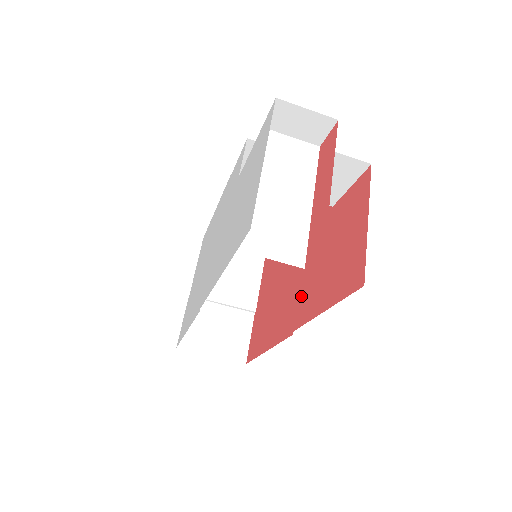
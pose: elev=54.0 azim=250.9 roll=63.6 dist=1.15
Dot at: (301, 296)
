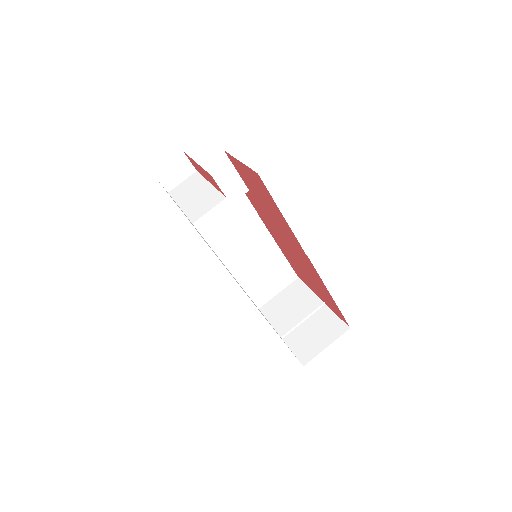
Dot at: (290, 238)
